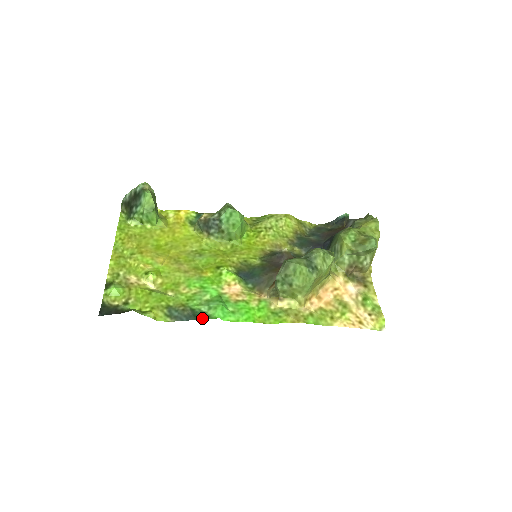
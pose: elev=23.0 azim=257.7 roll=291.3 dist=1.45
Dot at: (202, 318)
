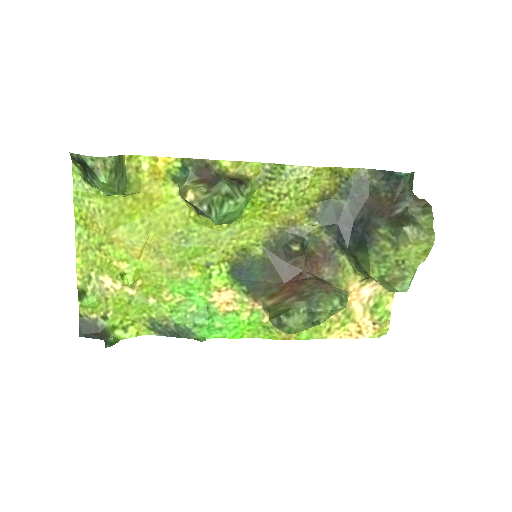
Dot at: (186, 337)
